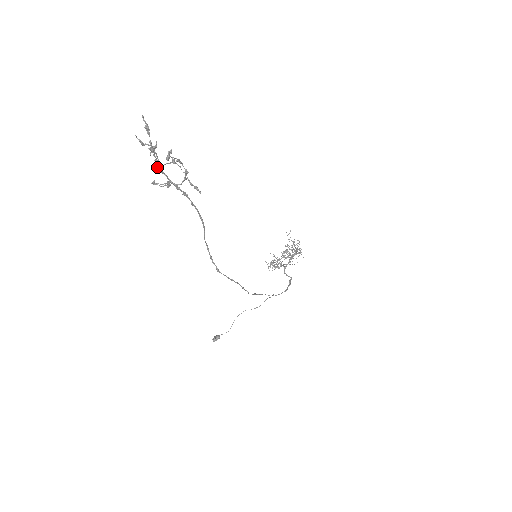
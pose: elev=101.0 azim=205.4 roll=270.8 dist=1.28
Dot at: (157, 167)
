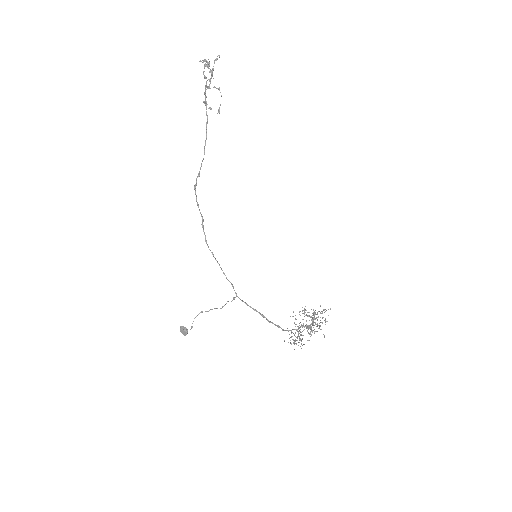
Dot at: occluded
